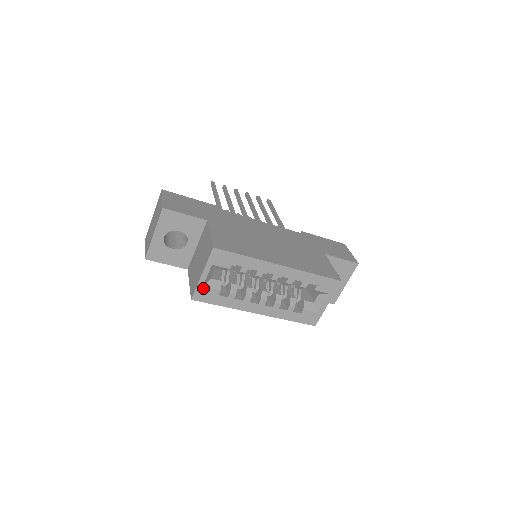
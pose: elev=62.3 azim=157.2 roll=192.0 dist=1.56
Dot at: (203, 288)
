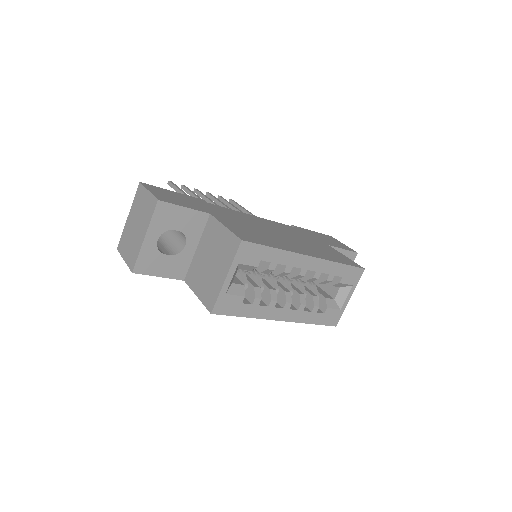
Dot at: (226, 296)
